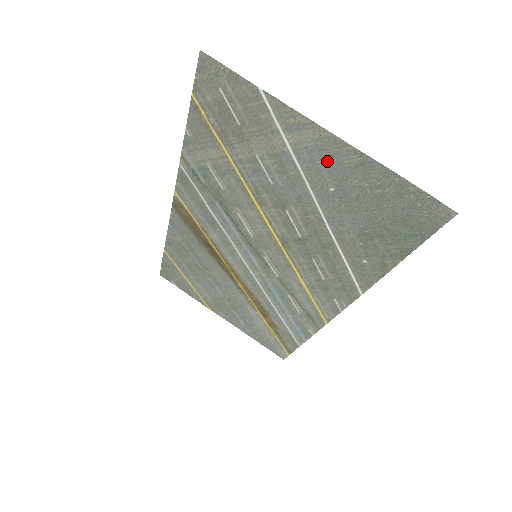
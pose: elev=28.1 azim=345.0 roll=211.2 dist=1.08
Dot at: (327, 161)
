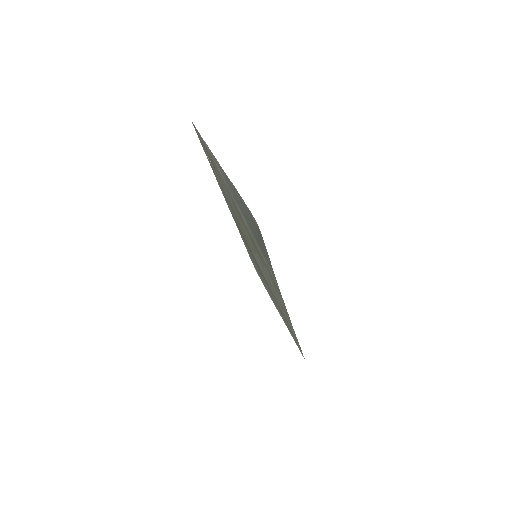
Dot at: (229, 185)
